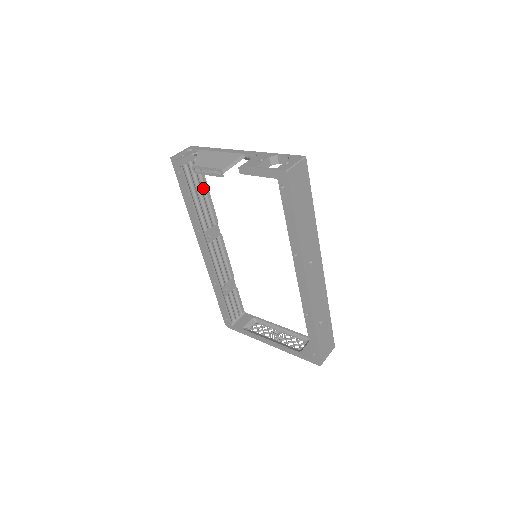
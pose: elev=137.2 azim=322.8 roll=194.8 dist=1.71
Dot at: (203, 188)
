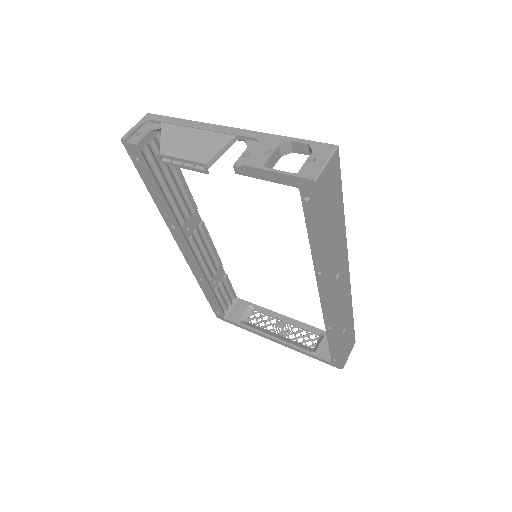
Dot at: (173, 170)
